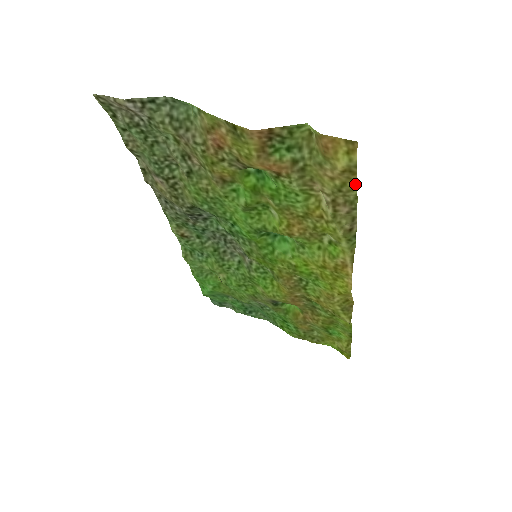
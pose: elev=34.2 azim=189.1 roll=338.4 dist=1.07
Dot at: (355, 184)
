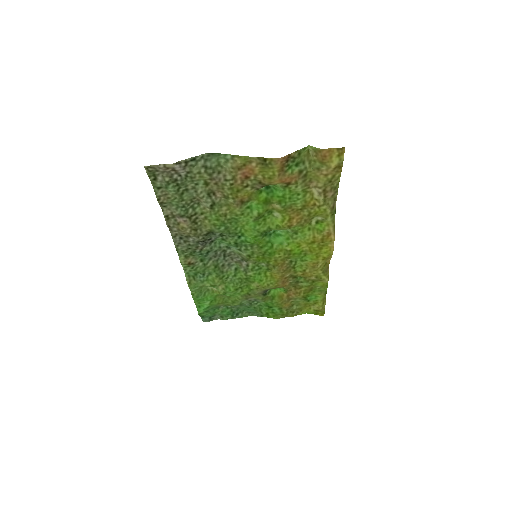
Dot at: (340, 174)
